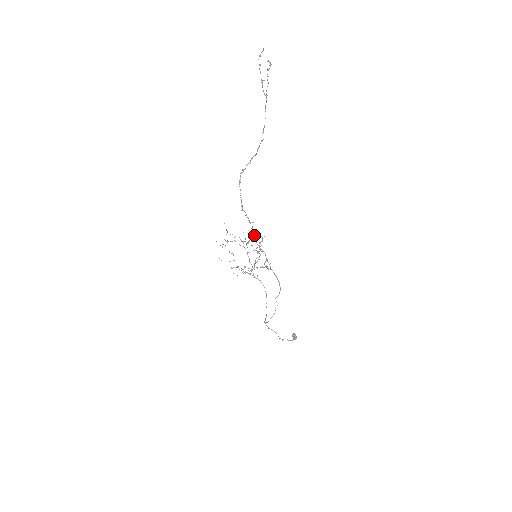
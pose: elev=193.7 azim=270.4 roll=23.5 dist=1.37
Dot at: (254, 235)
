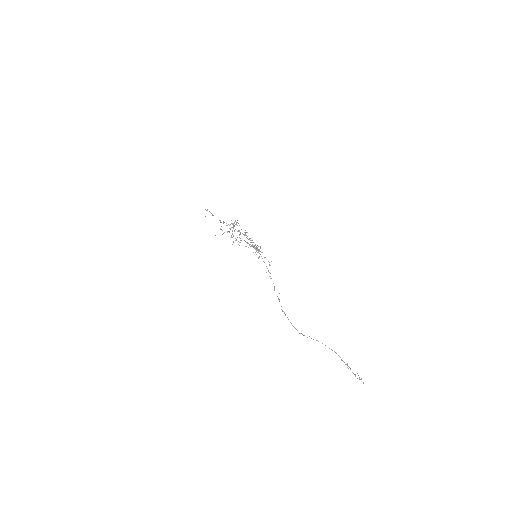
Dot at: occluded
